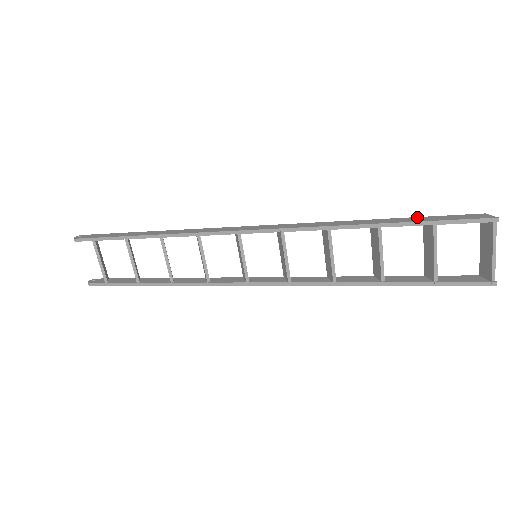
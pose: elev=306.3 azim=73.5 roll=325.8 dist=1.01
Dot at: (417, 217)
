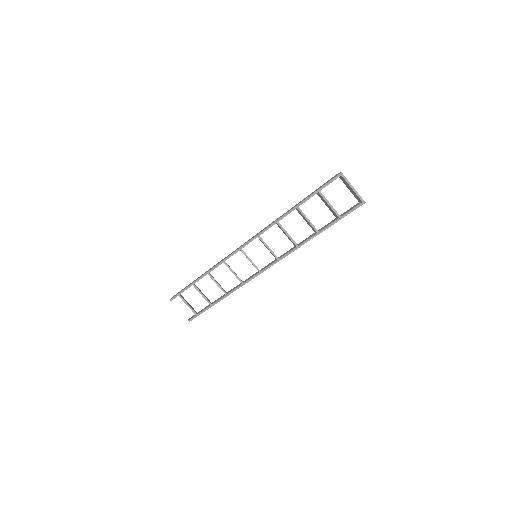
Dot at: occluded
